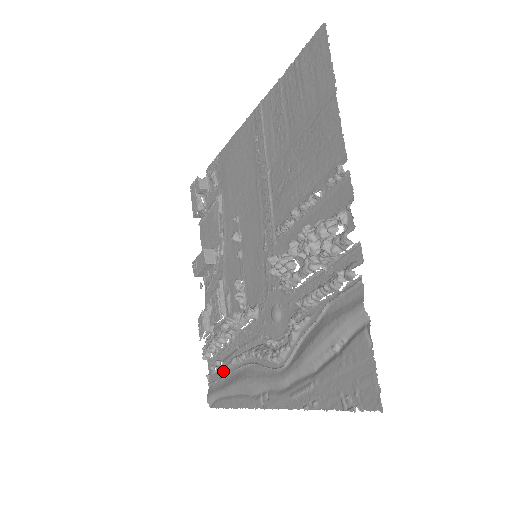
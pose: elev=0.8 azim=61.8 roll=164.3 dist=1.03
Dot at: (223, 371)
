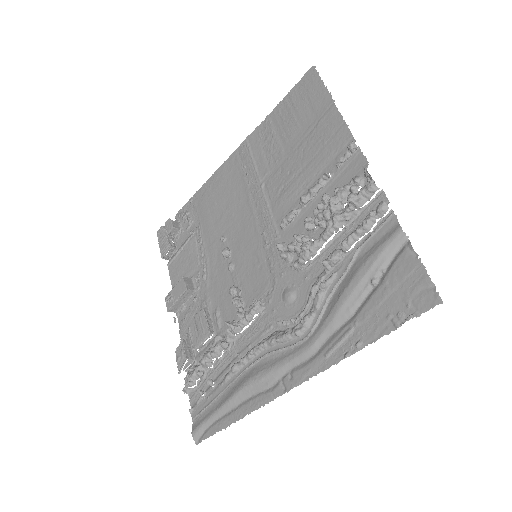
Dot at: (217, 390)
